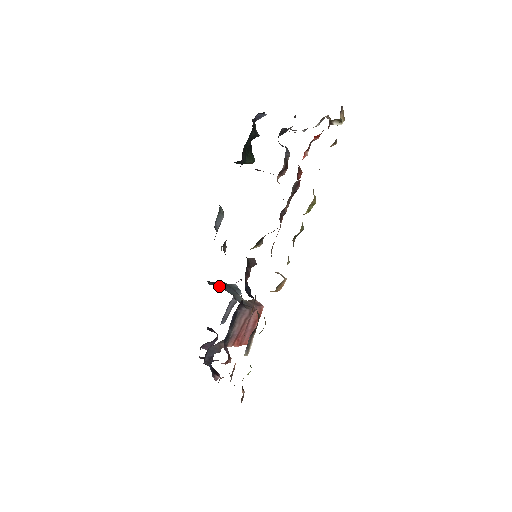
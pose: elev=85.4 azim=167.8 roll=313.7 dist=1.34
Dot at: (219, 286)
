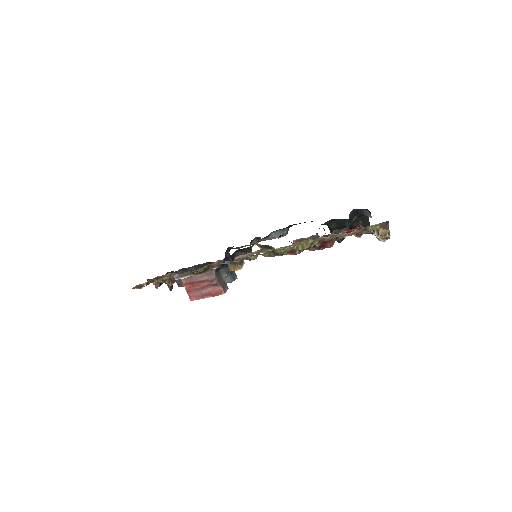
Dot at: occluded
